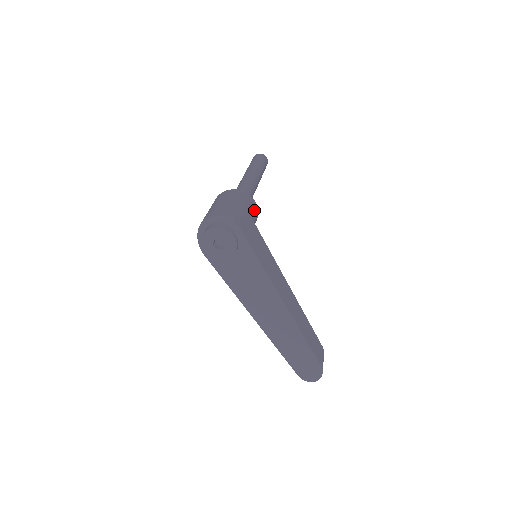
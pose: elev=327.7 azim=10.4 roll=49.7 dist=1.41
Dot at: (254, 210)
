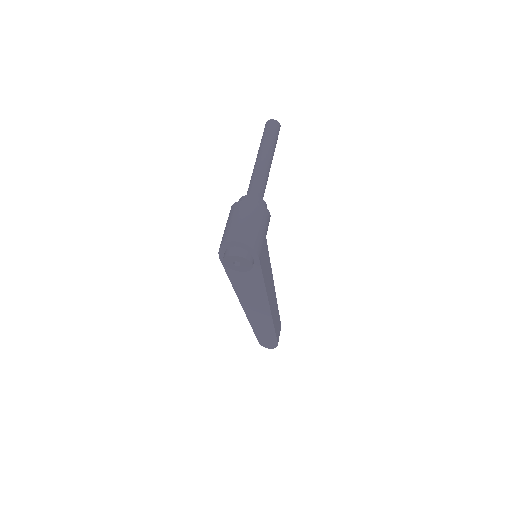
Dot at: (268, 225)
